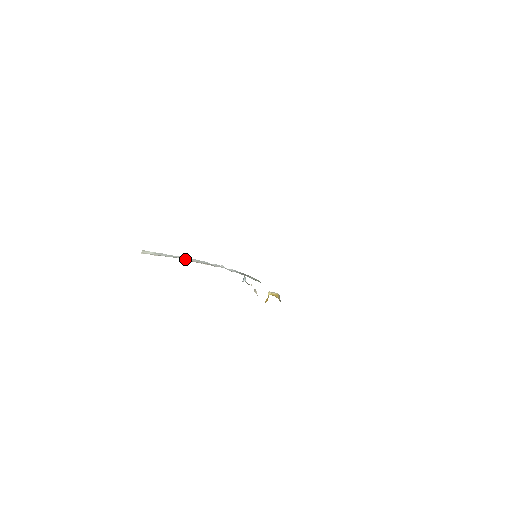
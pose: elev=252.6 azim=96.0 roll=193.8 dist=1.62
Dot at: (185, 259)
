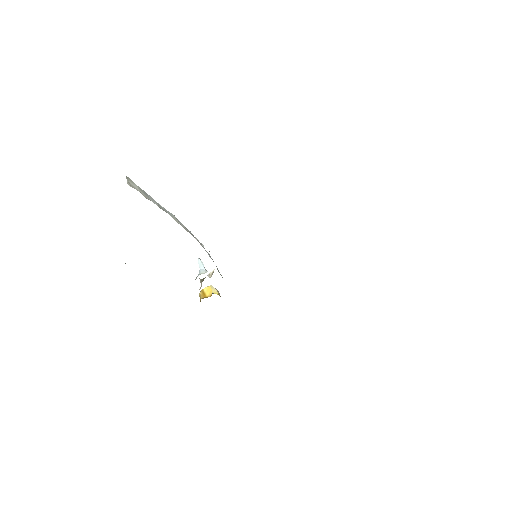
Dot at: (176, 220)
